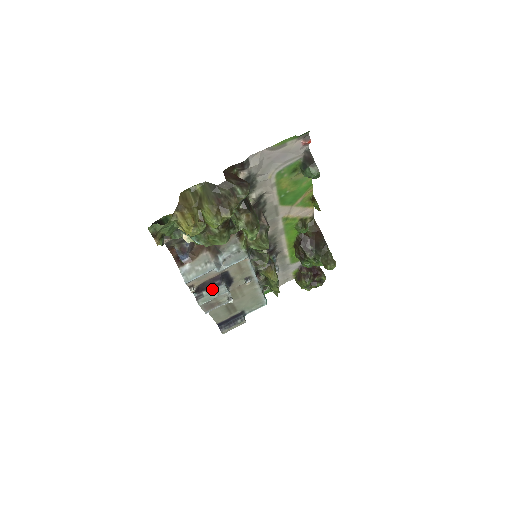
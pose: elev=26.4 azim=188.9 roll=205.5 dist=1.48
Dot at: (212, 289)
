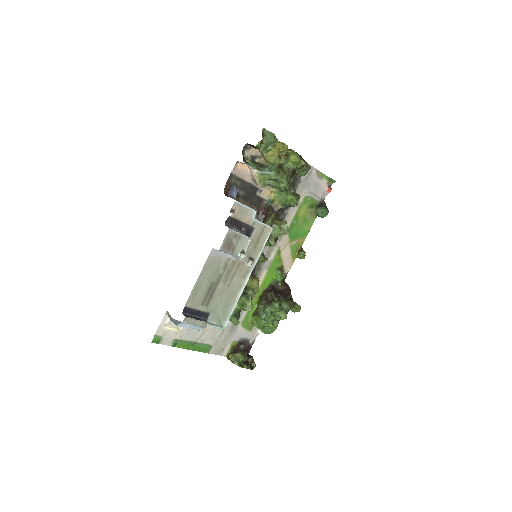
Dot at: (239, 231)
